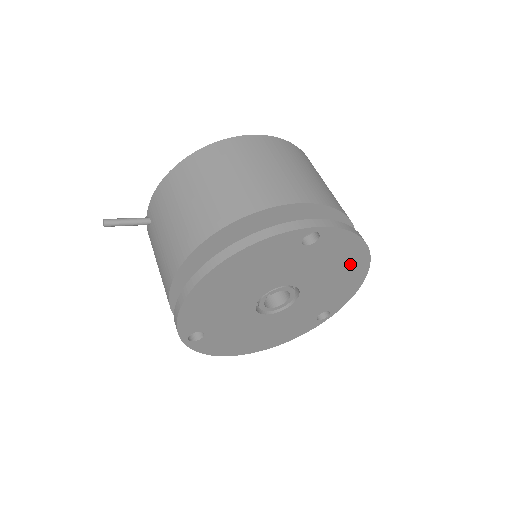
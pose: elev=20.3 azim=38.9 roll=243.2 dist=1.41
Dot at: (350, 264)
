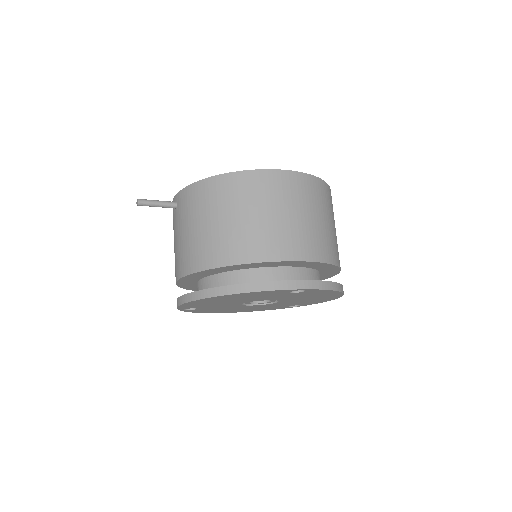
Dot at: (325, 296)
